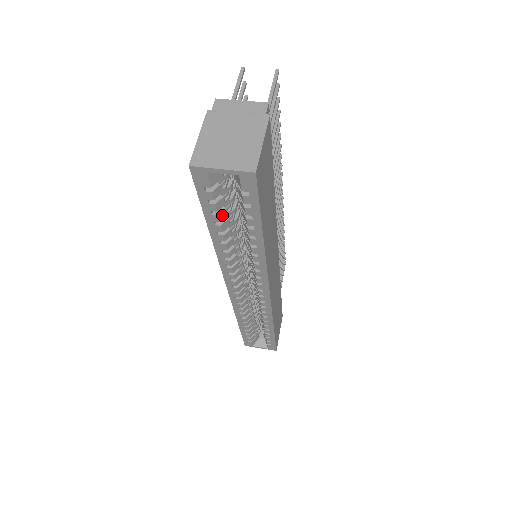
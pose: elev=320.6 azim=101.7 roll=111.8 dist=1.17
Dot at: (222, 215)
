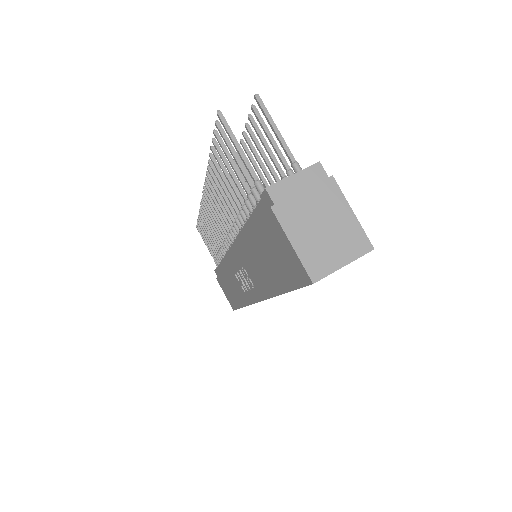
Dot at: occluded
